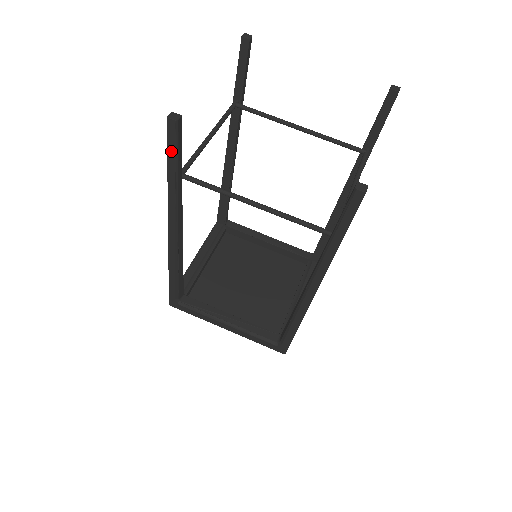
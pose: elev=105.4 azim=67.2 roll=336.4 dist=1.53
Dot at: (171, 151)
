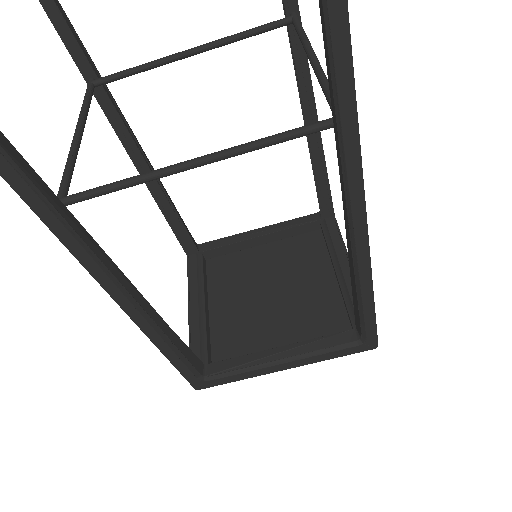
Dot at: (0, 165)
